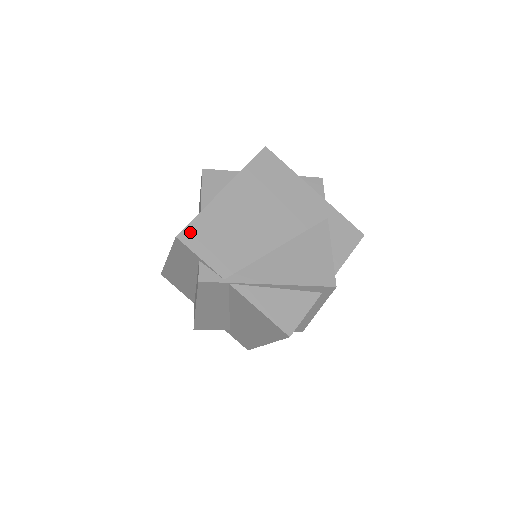
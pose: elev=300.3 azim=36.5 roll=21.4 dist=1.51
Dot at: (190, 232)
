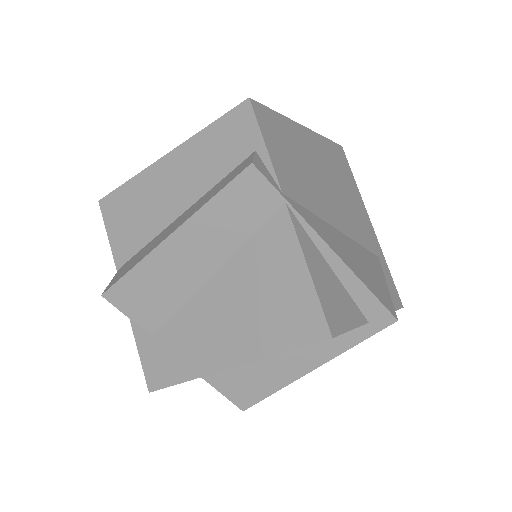
Dot at: (264, 113)
